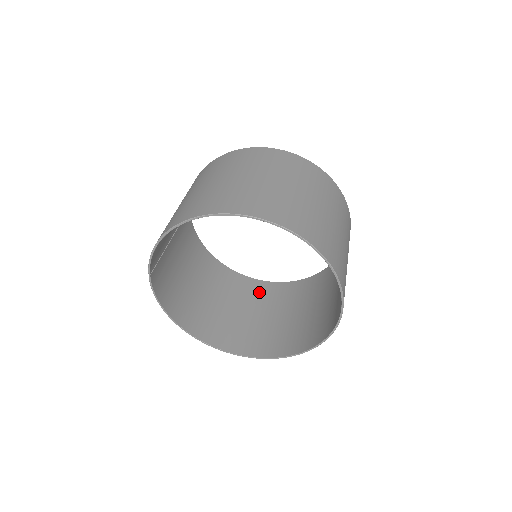
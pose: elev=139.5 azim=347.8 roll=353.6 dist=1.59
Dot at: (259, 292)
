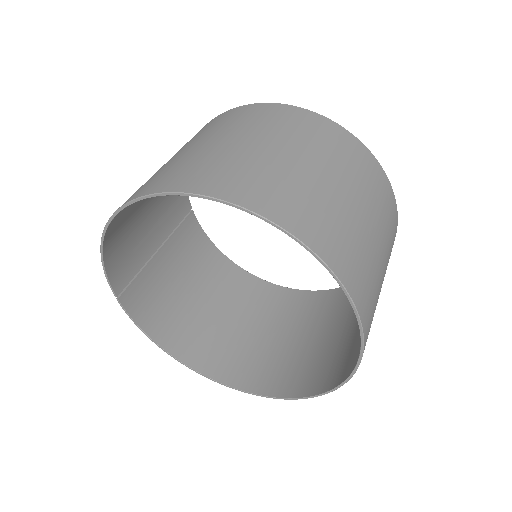
Dot at: (299, 306)
